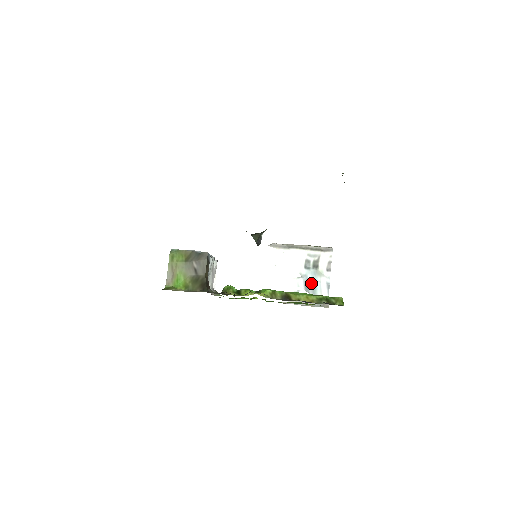
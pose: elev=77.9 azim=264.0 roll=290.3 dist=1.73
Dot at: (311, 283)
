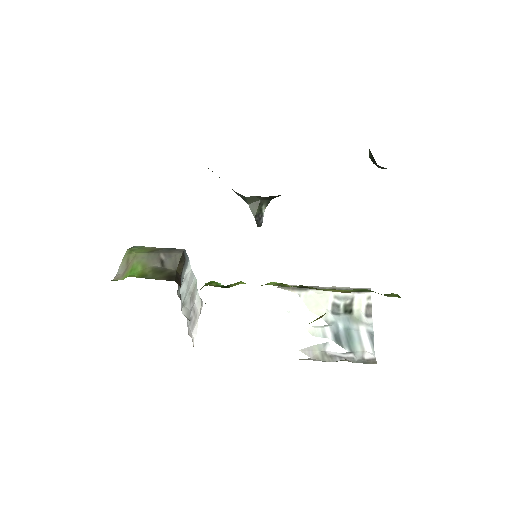
Dot at: (344, 332)
